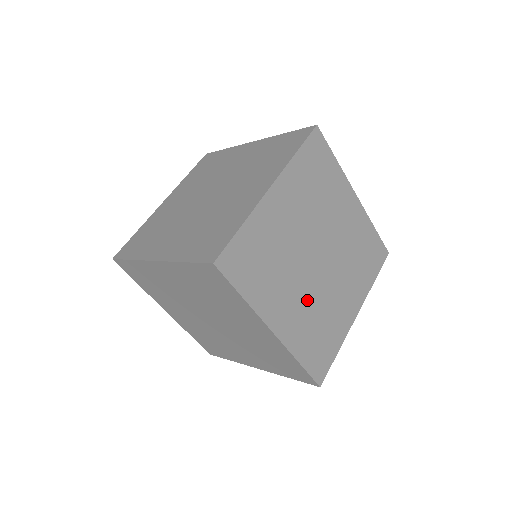
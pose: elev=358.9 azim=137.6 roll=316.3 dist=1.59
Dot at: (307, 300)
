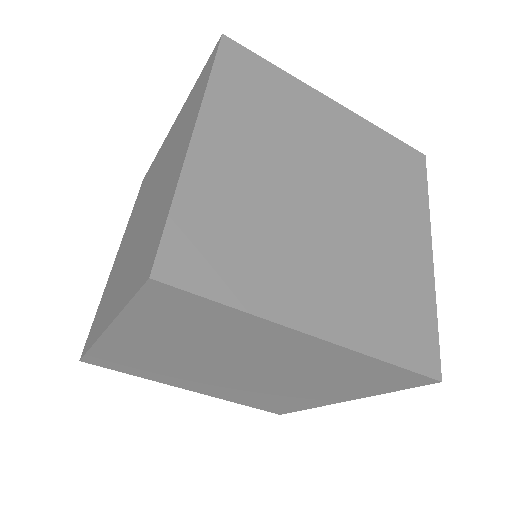
Dot at: (267, 193)
